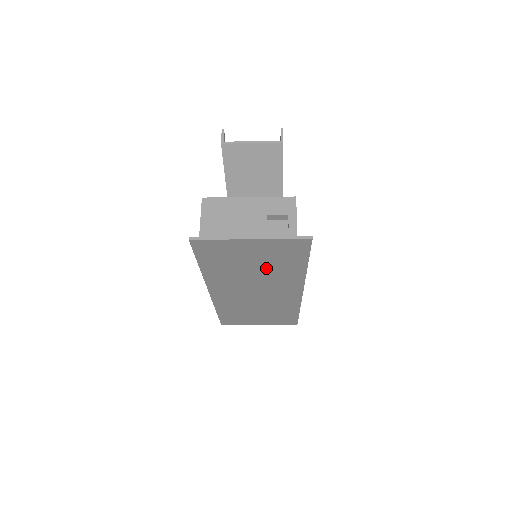
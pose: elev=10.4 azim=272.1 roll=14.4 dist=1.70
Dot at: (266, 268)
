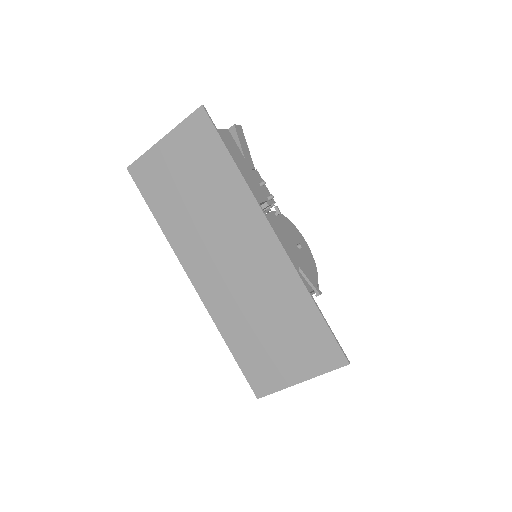
Dot at: (205, 190)
